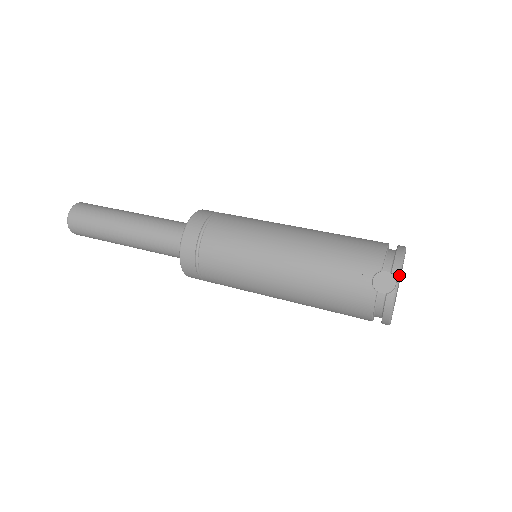
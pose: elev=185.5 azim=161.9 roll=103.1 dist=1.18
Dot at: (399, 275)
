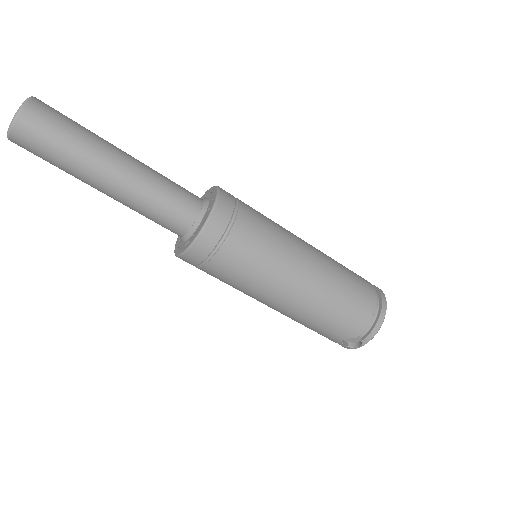
Dot at: occluded
